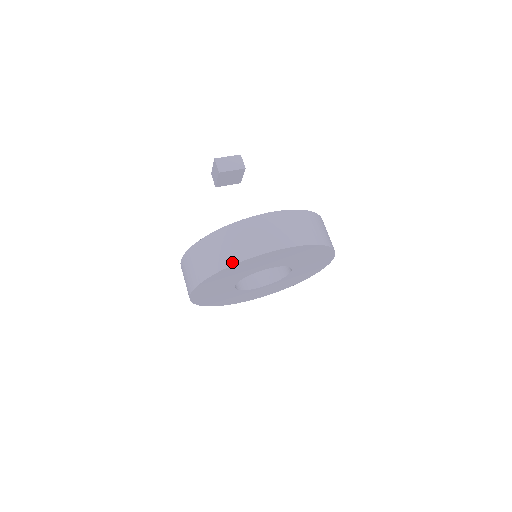
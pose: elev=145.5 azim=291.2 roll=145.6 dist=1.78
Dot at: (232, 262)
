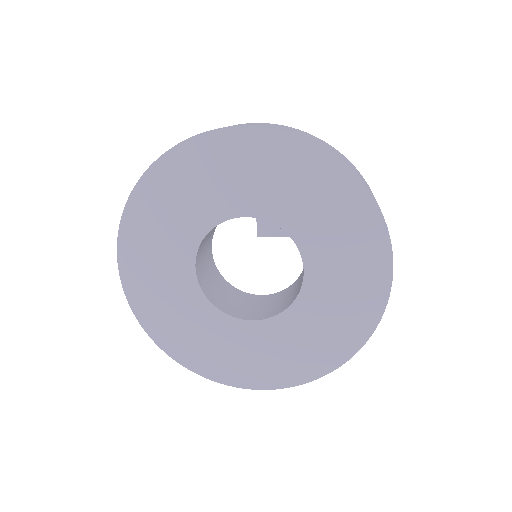
Dot at: (163, 154)
